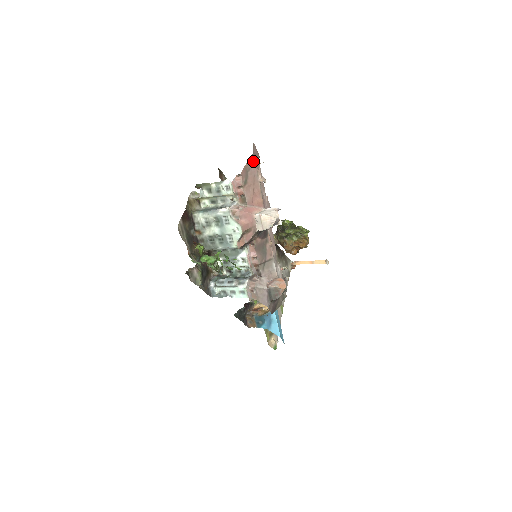
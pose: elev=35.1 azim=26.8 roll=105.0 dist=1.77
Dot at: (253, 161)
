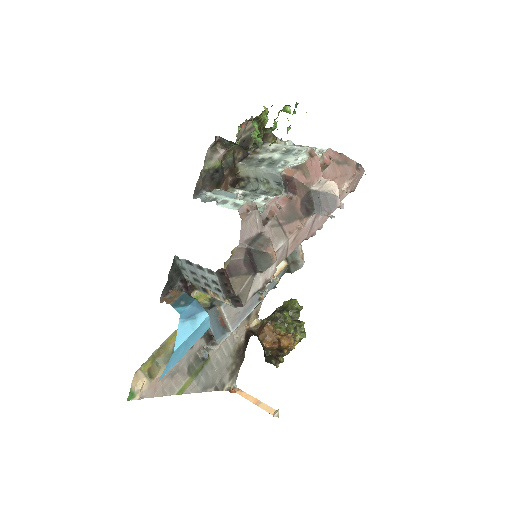
Dot at: (356, 168)
